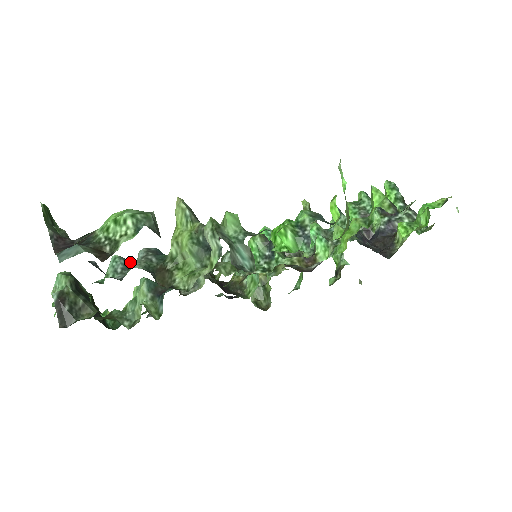
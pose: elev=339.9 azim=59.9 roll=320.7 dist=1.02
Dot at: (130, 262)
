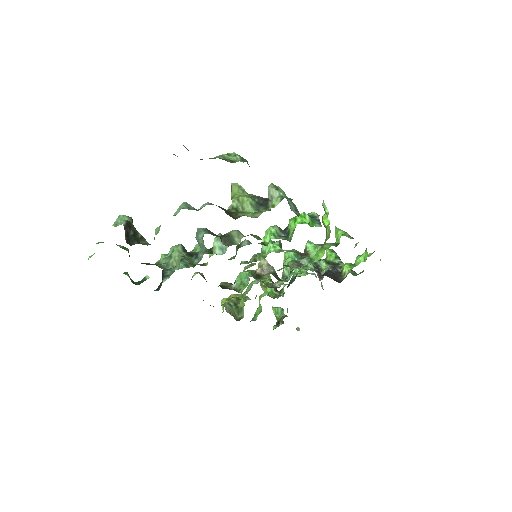
Dot at: occluded
